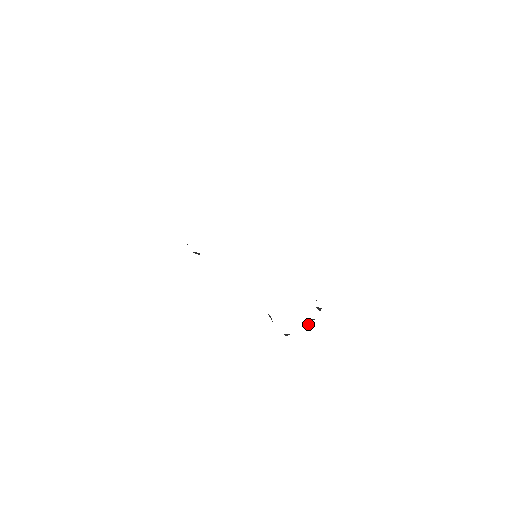
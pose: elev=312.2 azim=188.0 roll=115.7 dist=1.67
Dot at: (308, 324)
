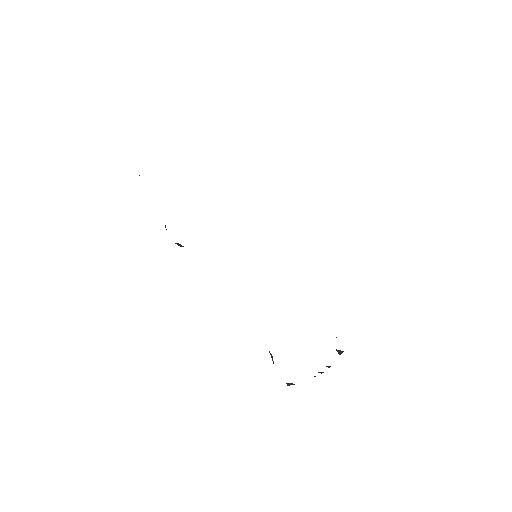
Dot at: (321, 372)
